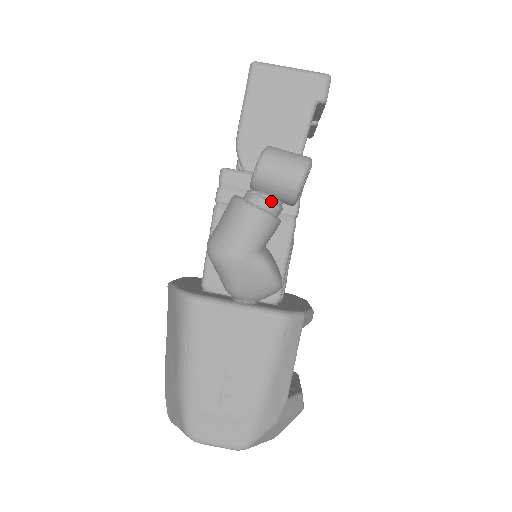
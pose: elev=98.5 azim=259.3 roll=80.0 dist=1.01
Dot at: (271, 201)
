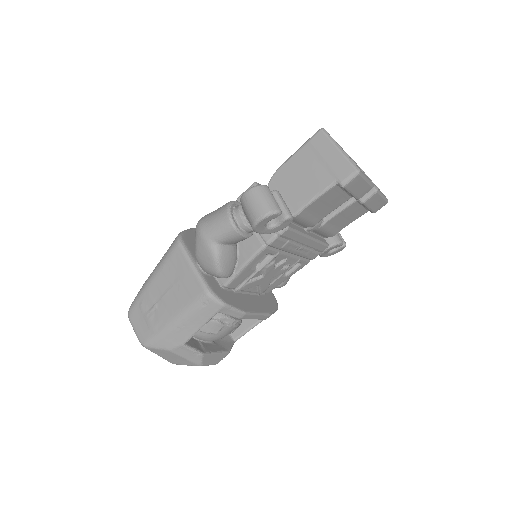
Dot at: (244, 219)
